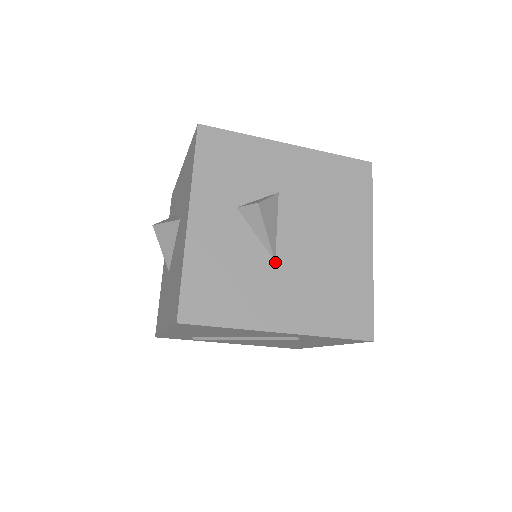
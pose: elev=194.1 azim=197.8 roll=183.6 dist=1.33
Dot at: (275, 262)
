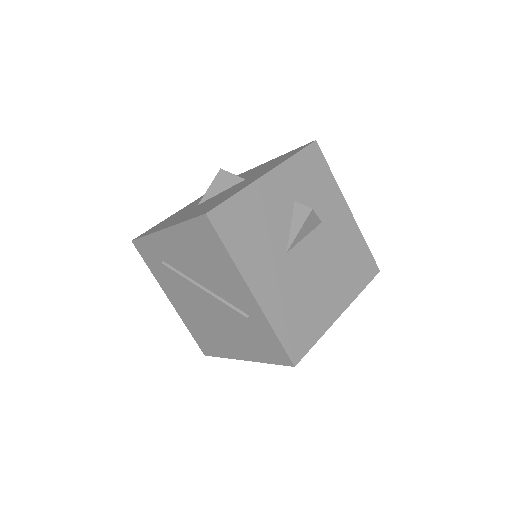
Dot at: (286, 253)
